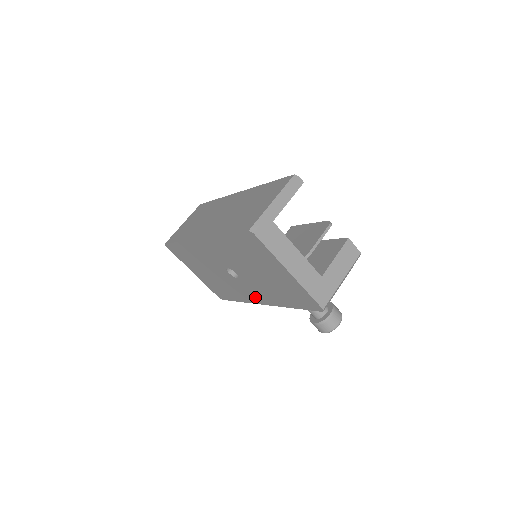
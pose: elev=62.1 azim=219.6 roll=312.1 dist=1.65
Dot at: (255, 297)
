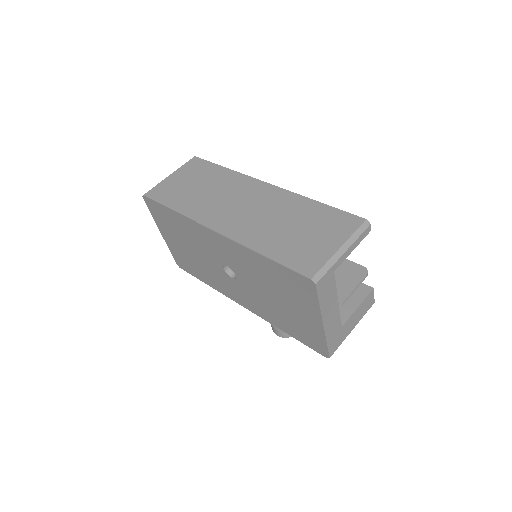
Dot at: (238, 298)
